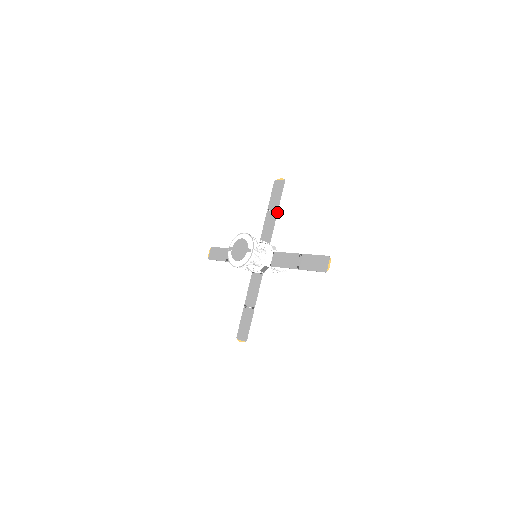
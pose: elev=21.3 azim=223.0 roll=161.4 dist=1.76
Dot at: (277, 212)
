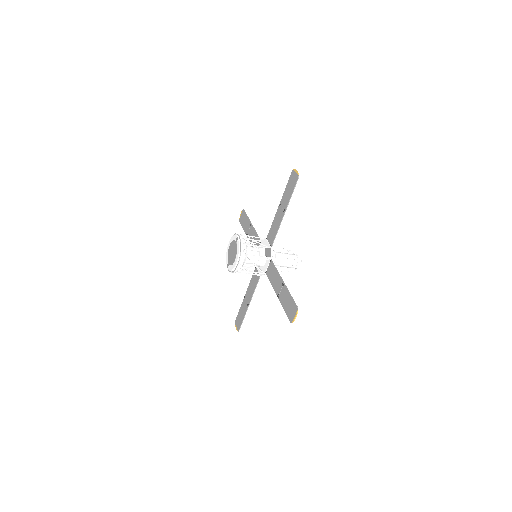
Dot at: (252, 225)
